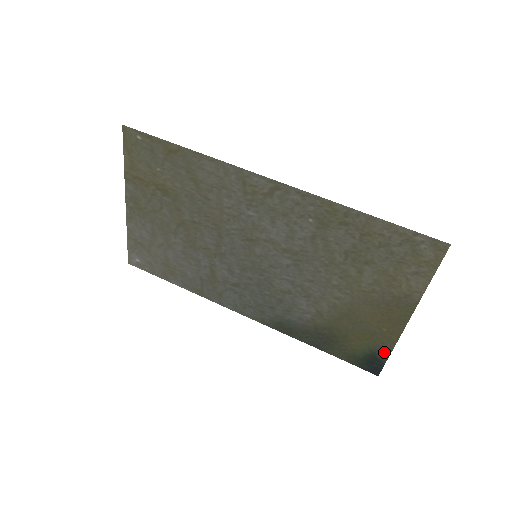
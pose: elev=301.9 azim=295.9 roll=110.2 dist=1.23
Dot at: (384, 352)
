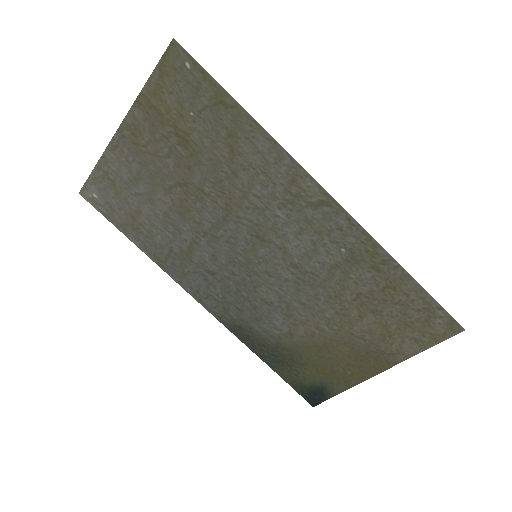
Dot at: (334, 390)
